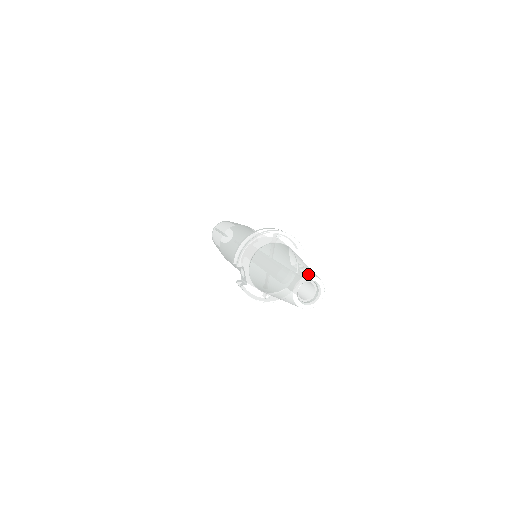
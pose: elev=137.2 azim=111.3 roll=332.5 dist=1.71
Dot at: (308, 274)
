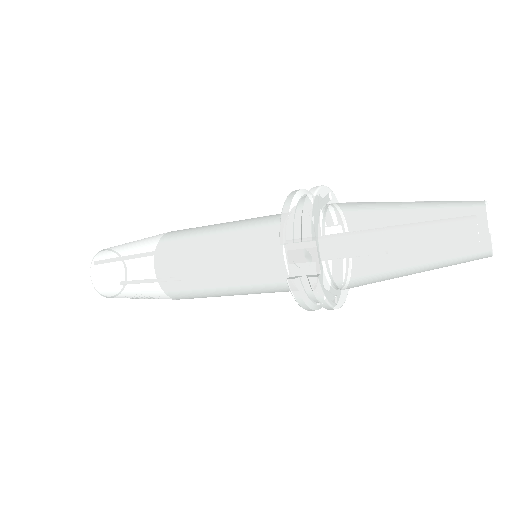
Dot at: occluded
